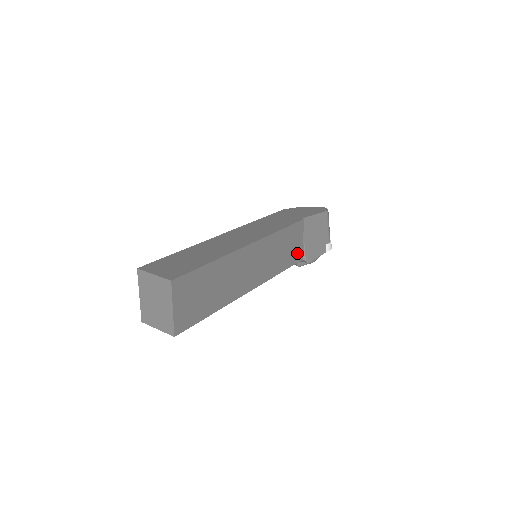
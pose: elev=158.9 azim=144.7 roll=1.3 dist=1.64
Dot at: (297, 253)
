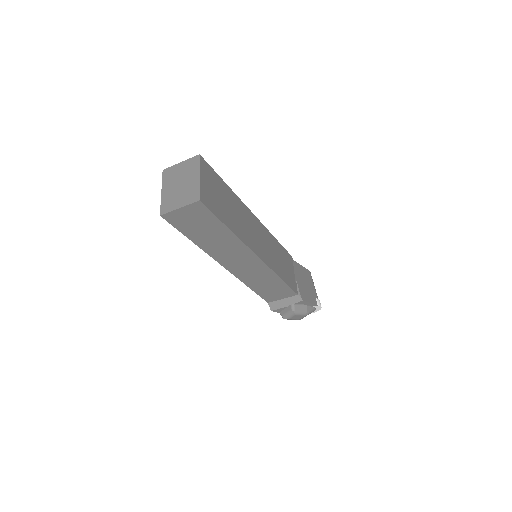
Dot at: (292, 281)
